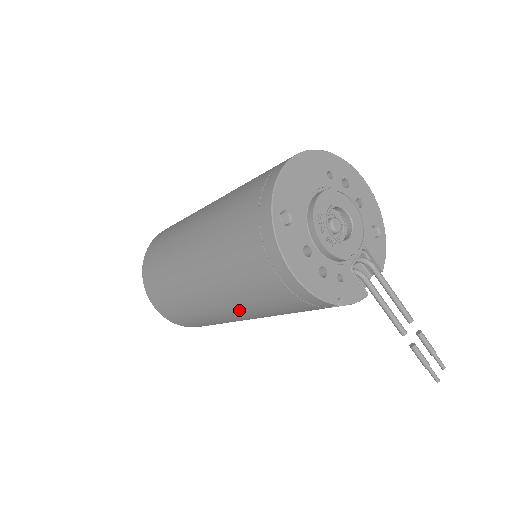
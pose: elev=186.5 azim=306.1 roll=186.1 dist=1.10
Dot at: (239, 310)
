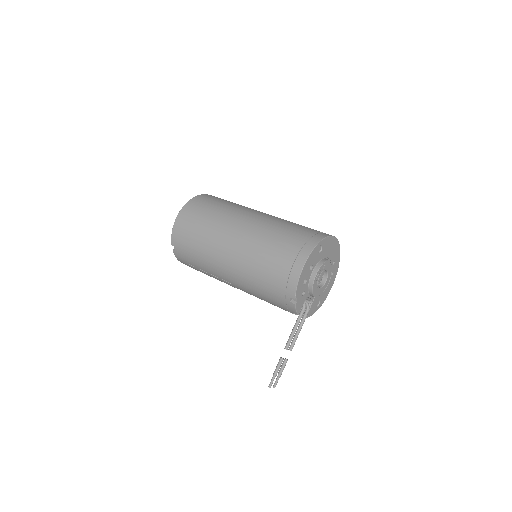
Dot at: (239, 259)
